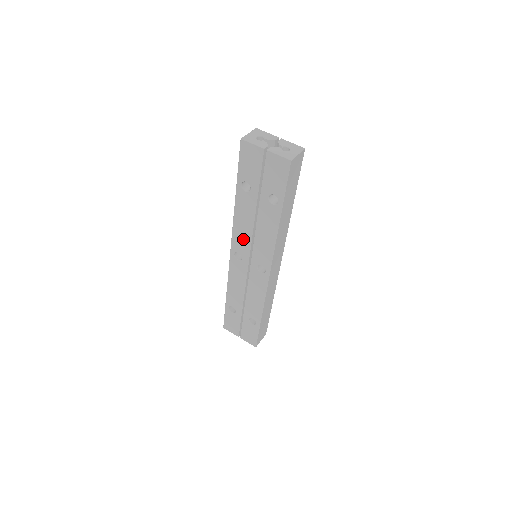
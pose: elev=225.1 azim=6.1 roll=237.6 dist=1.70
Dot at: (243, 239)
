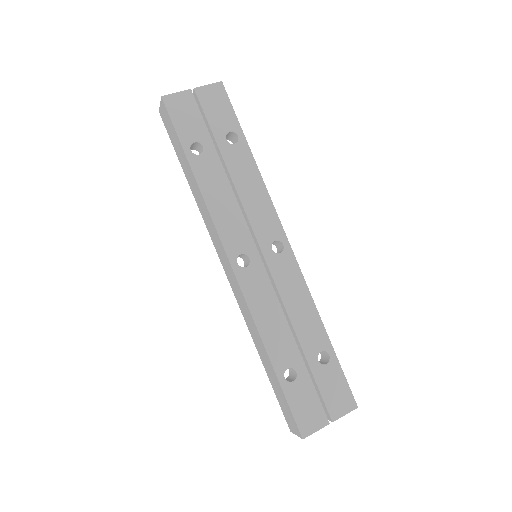
Dot at: (234, 225)
